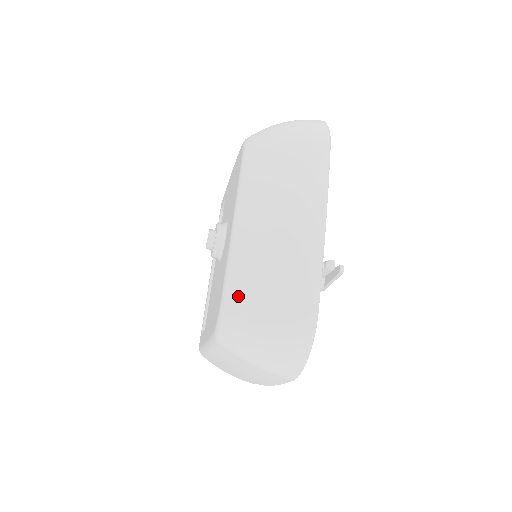
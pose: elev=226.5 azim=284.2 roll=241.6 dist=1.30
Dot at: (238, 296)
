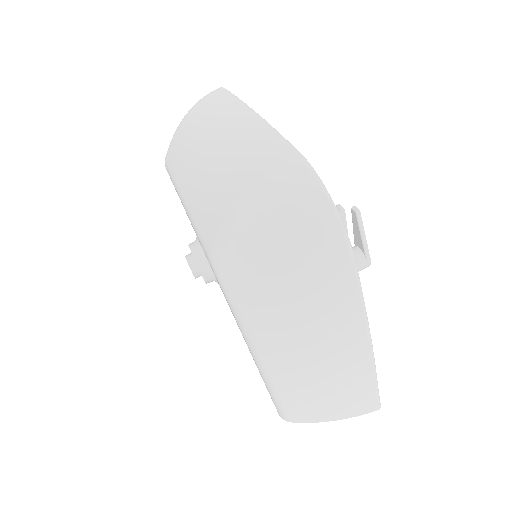
Dot at: (213, 225)
